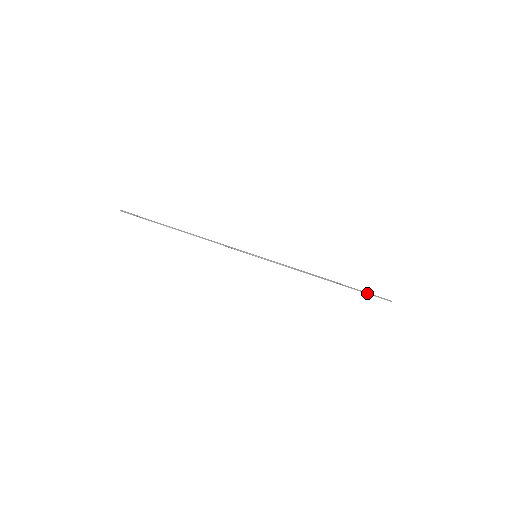
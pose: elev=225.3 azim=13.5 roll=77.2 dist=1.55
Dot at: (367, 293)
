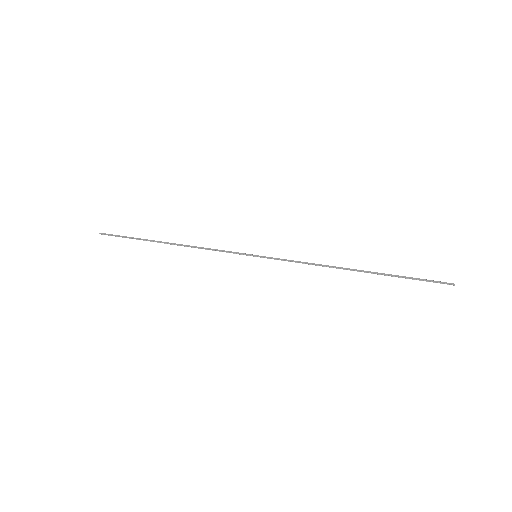
Dot at: (415, 279)
